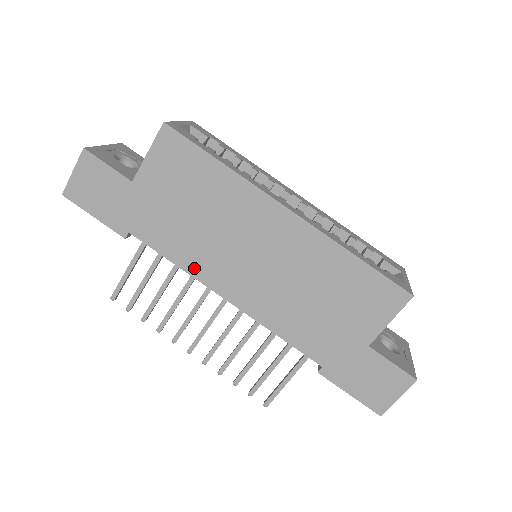
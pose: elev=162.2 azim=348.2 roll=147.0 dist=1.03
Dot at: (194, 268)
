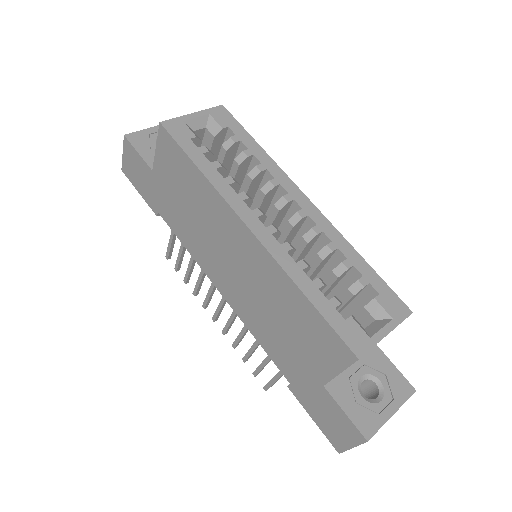
Dot at: (197, 256)
